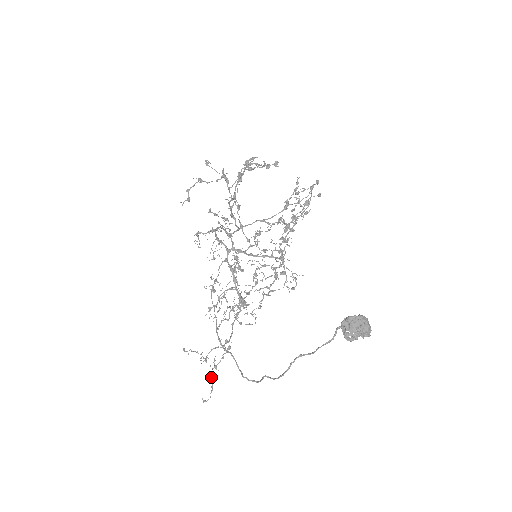
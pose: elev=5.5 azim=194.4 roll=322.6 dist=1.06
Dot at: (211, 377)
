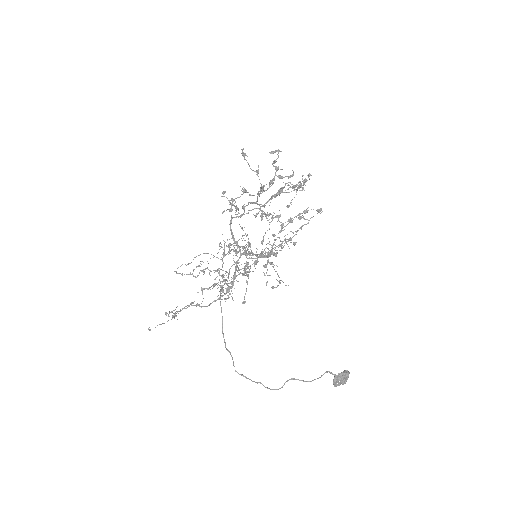
Dot at: occluded
